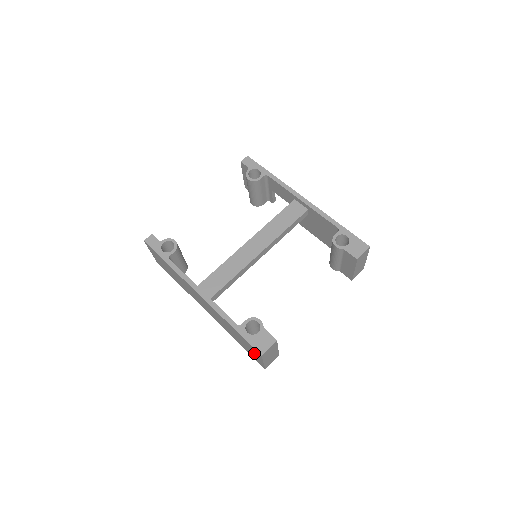
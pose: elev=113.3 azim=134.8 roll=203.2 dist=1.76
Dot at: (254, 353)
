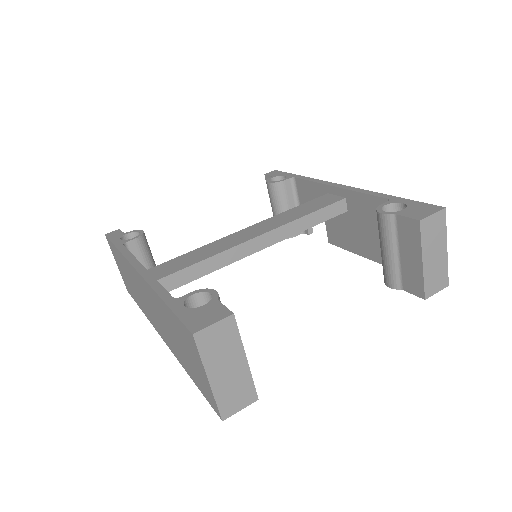
Dot at: (196, 362)
